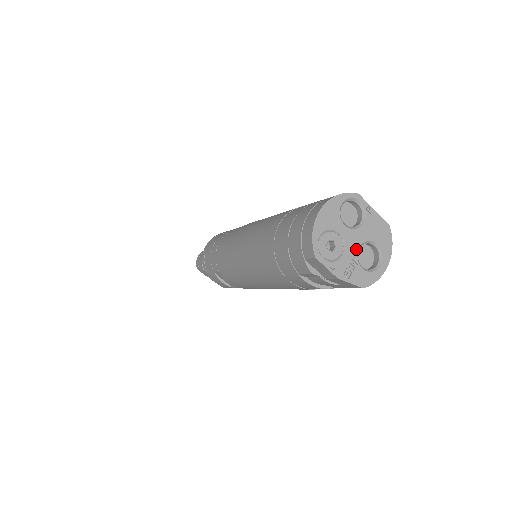
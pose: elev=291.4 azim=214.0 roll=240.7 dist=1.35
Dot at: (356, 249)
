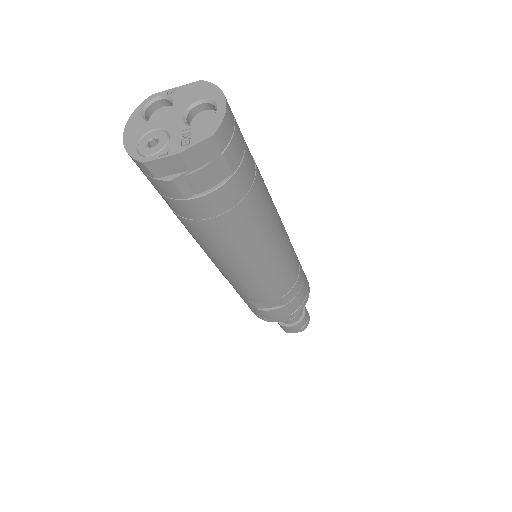
Dot at: (180, 122)
